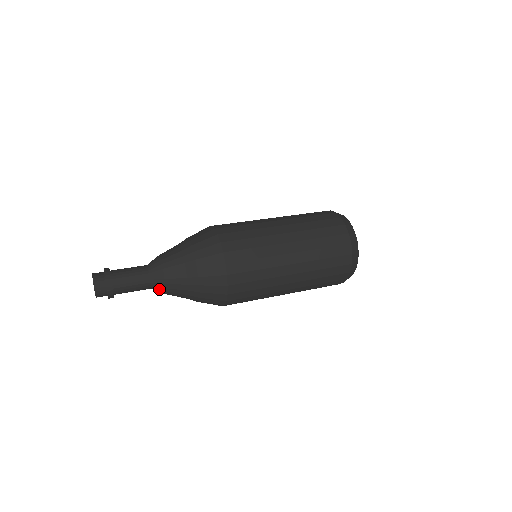
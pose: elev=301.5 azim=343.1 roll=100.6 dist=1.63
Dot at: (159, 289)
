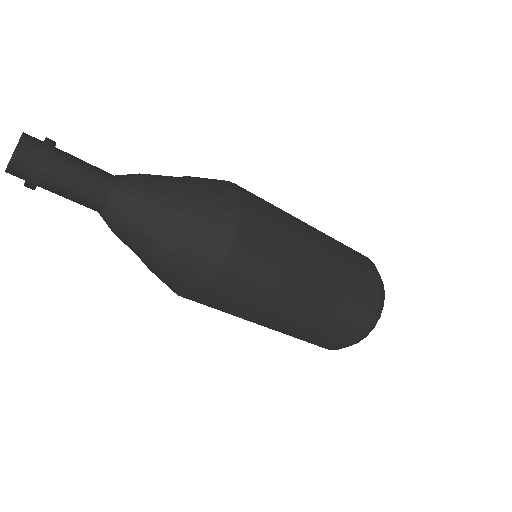
Dot at: (111, 221)
